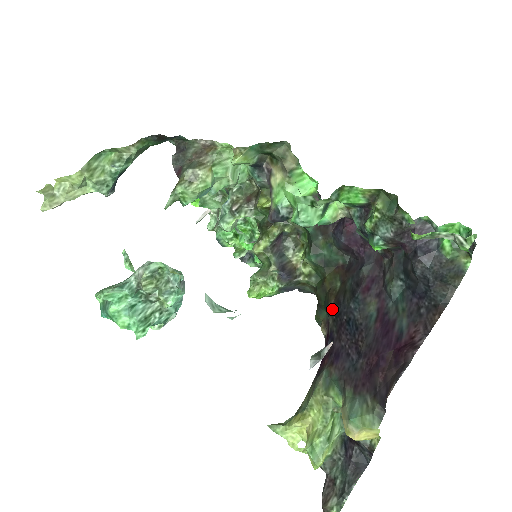
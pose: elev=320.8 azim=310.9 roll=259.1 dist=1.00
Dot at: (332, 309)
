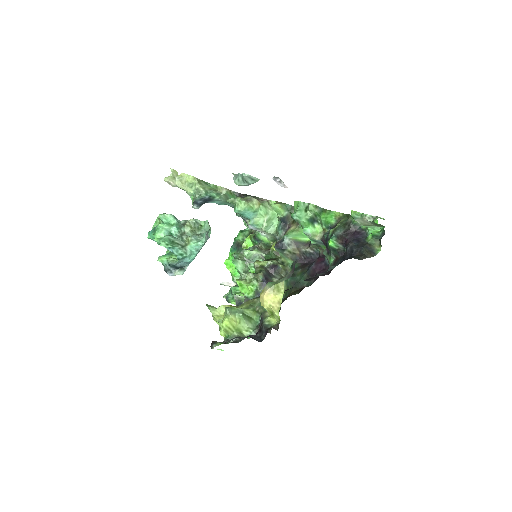
Dot at: (286, 290)
